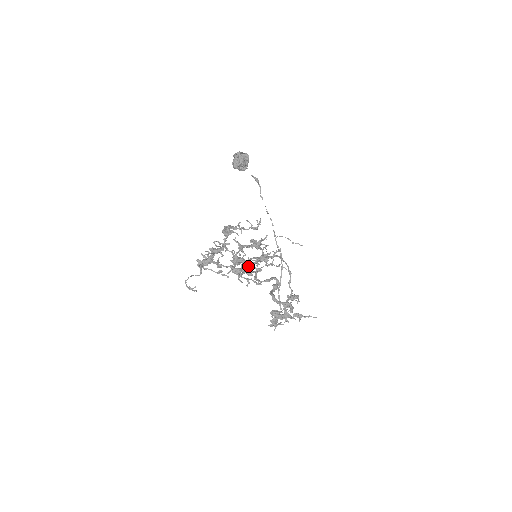
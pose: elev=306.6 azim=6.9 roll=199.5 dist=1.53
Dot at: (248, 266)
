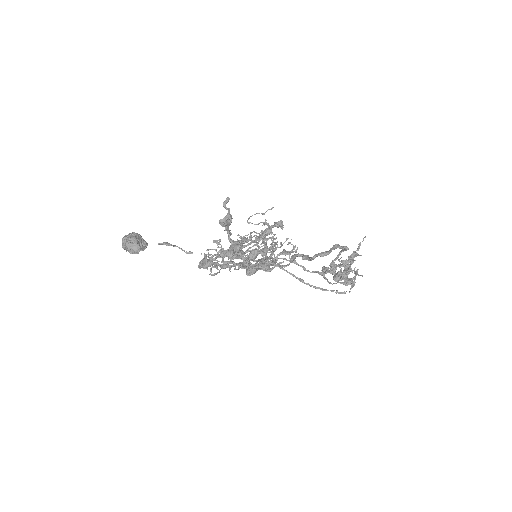
Dot at: occluded
